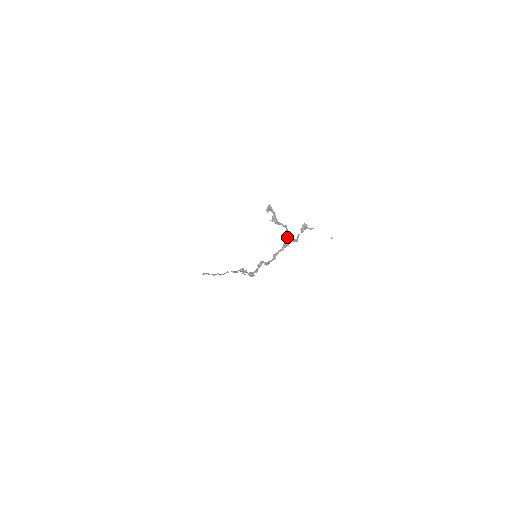
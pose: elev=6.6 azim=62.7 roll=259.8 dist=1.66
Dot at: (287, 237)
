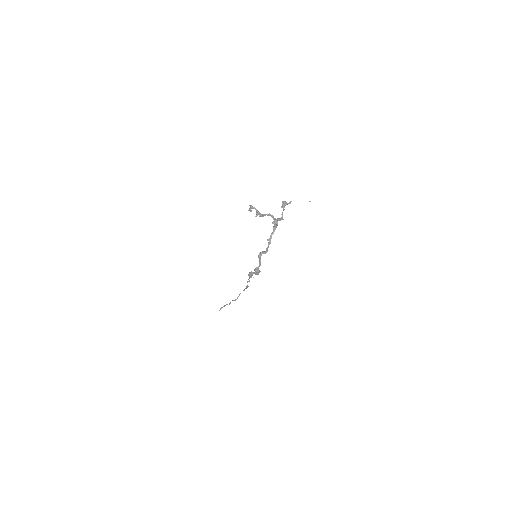
Dot at: occluded
